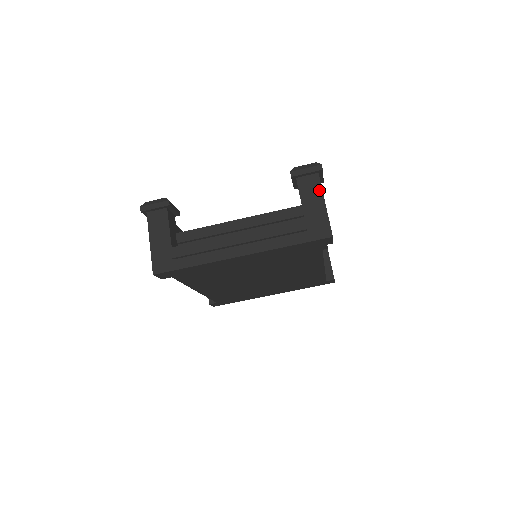
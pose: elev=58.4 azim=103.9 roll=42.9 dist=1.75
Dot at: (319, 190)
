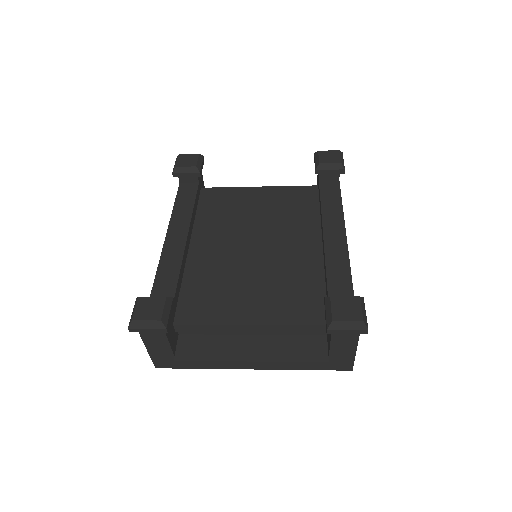
Dot at: (355, 341)
